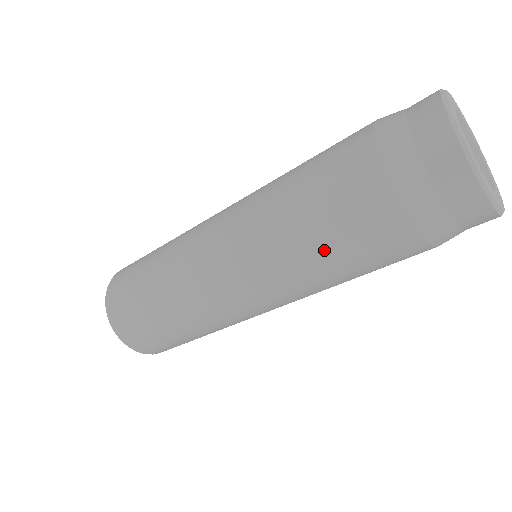
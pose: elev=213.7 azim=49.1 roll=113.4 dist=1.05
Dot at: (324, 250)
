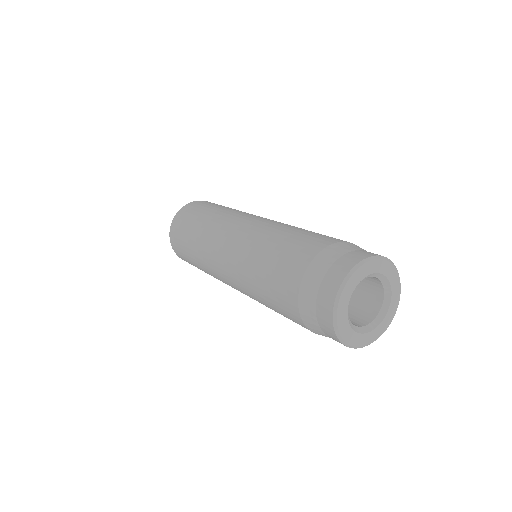
Dot at: (272, 309)
